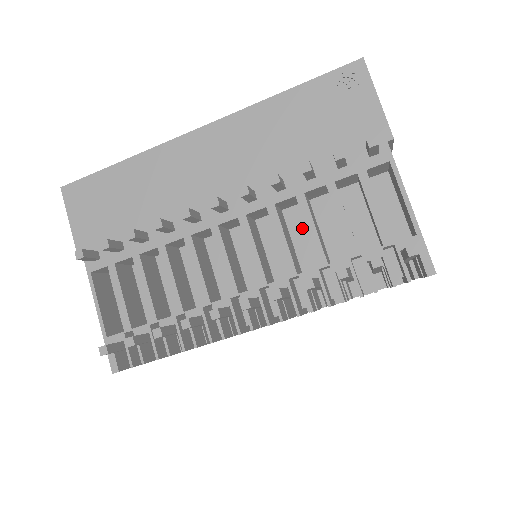
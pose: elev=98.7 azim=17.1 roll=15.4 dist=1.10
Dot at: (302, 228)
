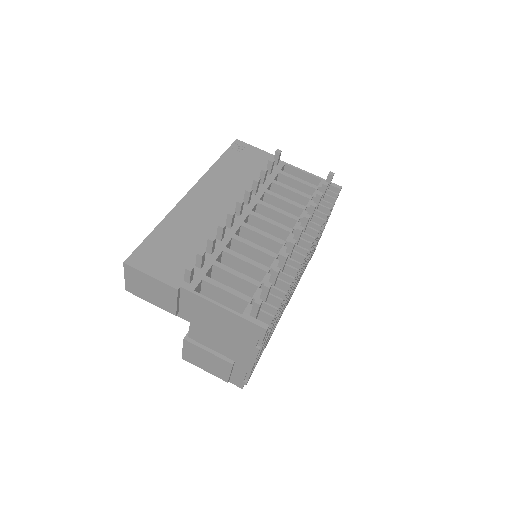
Dot at: occluded
